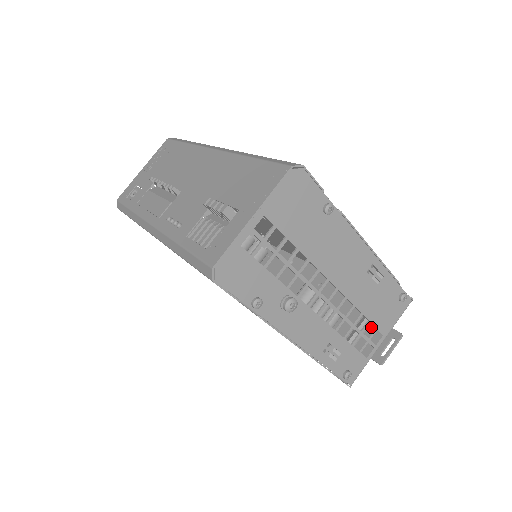
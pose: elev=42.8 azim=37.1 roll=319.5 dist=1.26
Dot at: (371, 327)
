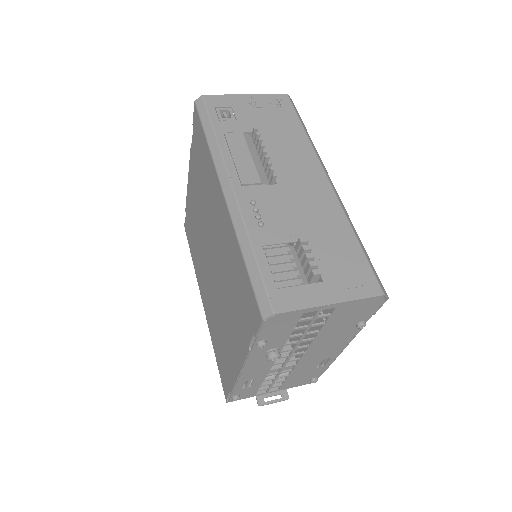
Dot at: occluded
